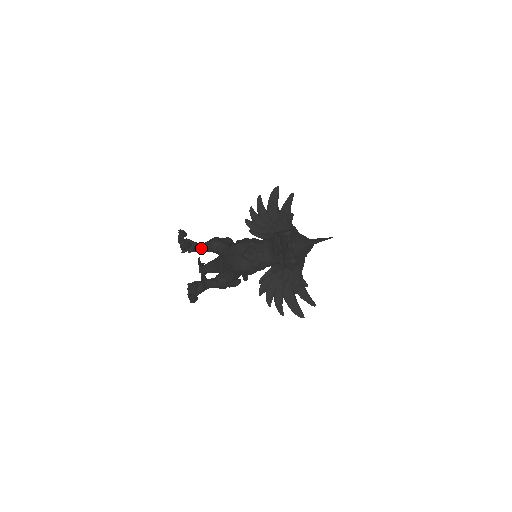
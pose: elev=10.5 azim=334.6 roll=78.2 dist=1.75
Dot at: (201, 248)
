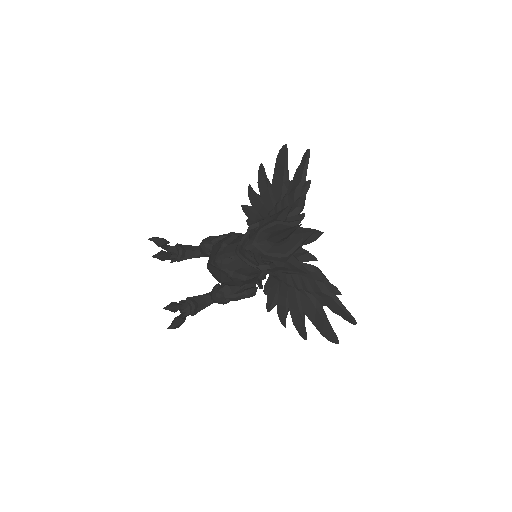
Dot at: (197, 252)
